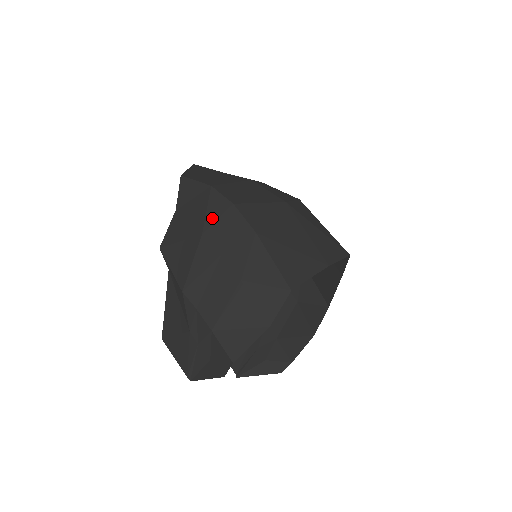
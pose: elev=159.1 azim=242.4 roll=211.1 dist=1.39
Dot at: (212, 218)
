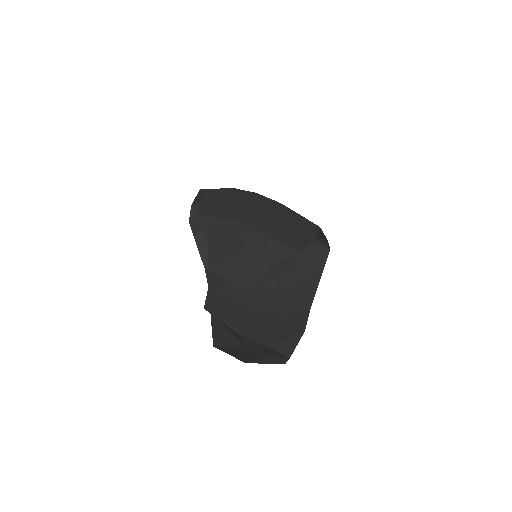
Dot at: (244, 196)
